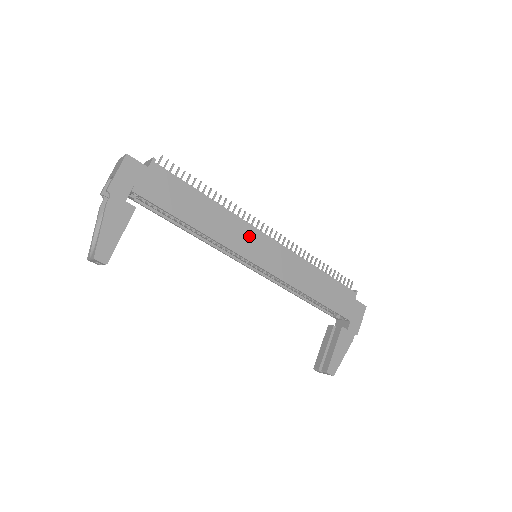
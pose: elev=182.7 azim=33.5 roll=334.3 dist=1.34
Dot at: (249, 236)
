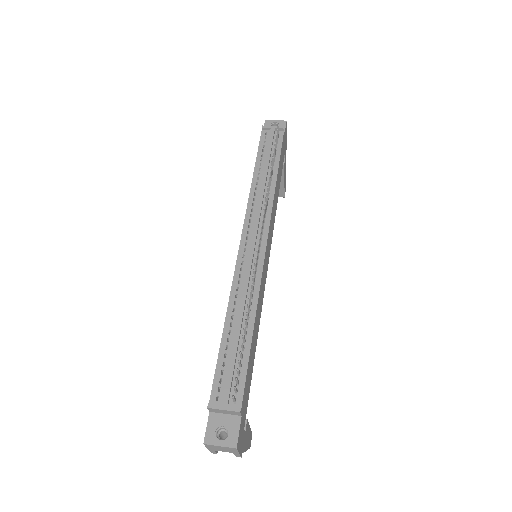
Dot at: (264, 272)
